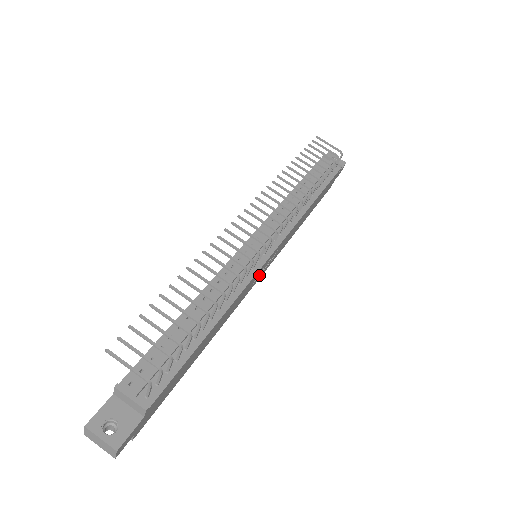
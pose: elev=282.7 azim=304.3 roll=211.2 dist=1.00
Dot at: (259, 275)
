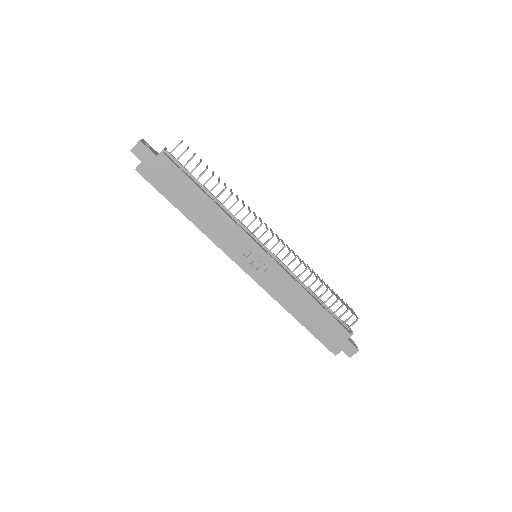
Dot at: (247, 260)
